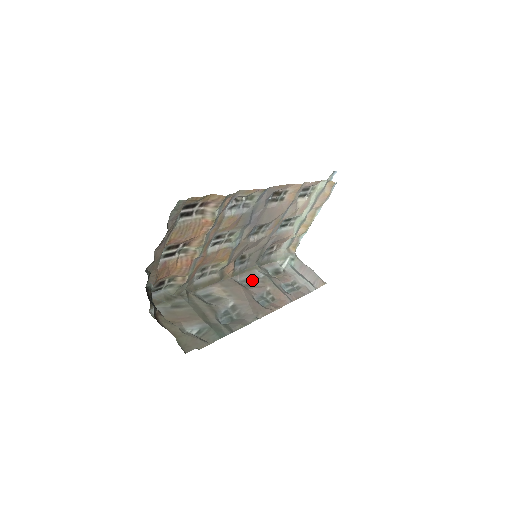
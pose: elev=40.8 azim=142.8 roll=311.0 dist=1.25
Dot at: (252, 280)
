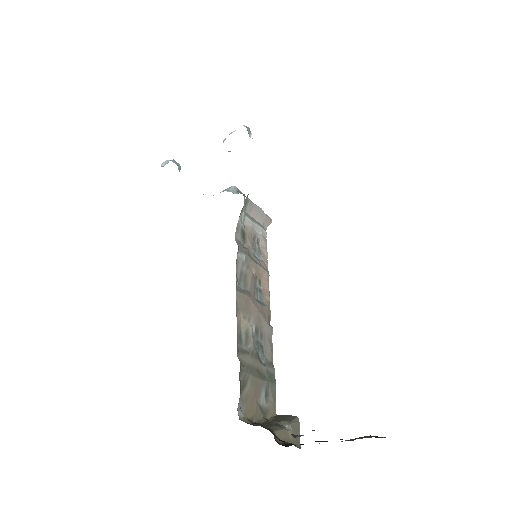
Dot at: (243, 273)
